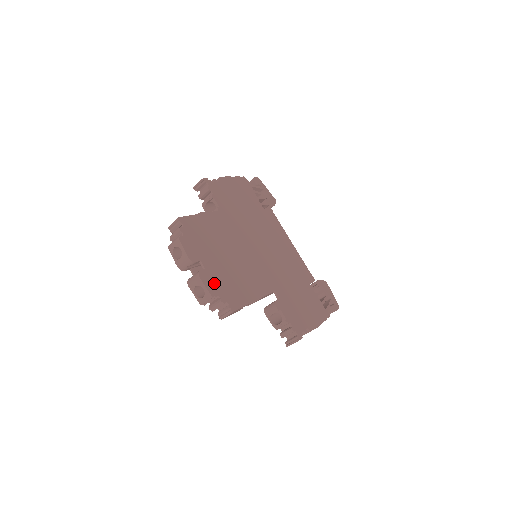
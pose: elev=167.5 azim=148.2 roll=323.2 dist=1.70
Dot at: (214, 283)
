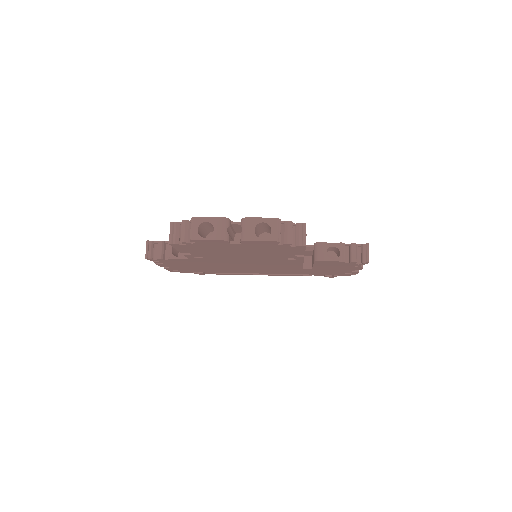
Dot at: occluded
